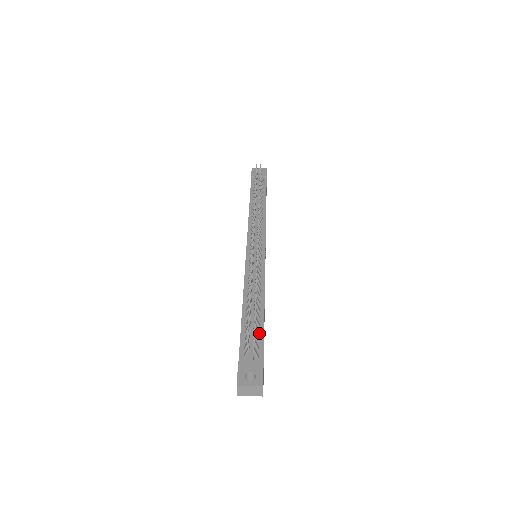
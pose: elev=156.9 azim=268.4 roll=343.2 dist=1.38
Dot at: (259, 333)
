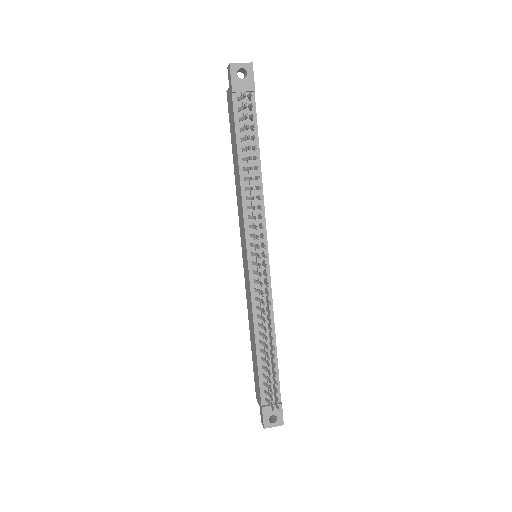
Dot at: occluded
